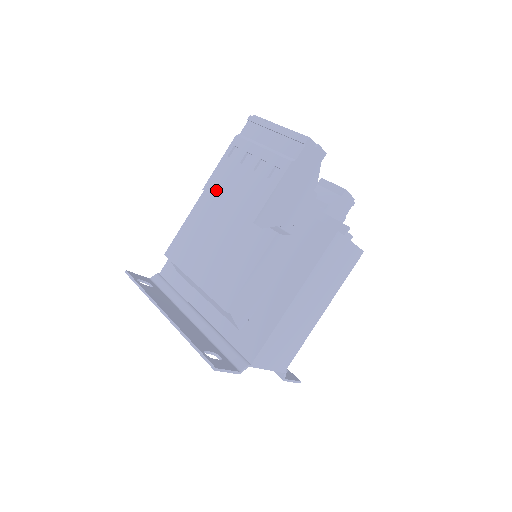
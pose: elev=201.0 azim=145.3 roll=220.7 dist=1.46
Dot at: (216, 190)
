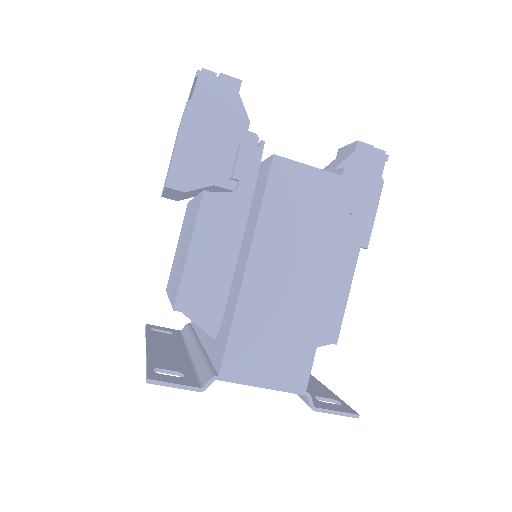
Dot at: occluded
